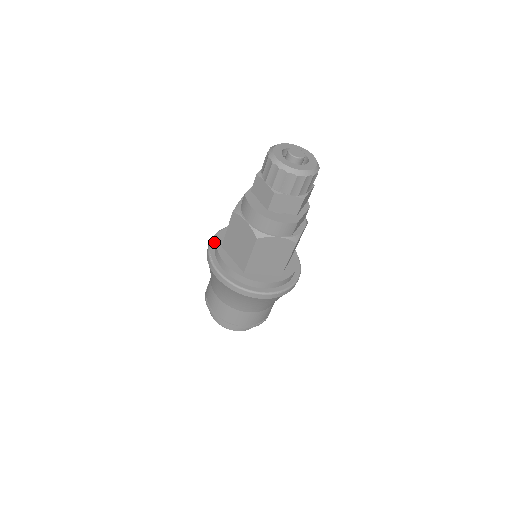
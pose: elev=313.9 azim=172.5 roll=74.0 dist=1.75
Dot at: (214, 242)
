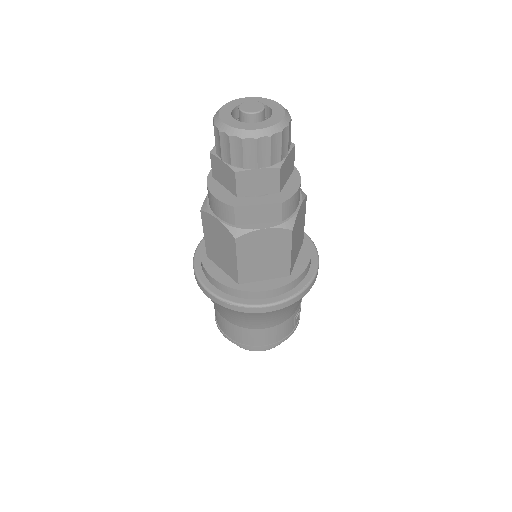
Dot at: occluded
